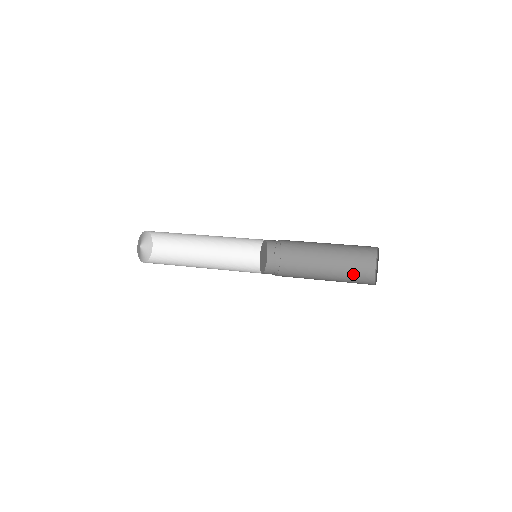
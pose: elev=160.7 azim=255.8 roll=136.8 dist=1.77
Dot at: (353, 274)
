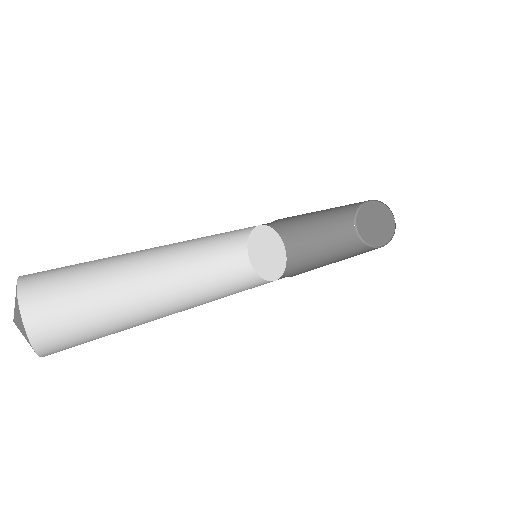
Dot at: (344, 244)
